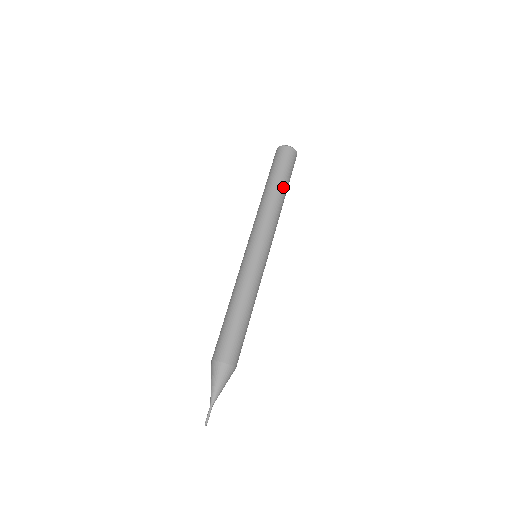
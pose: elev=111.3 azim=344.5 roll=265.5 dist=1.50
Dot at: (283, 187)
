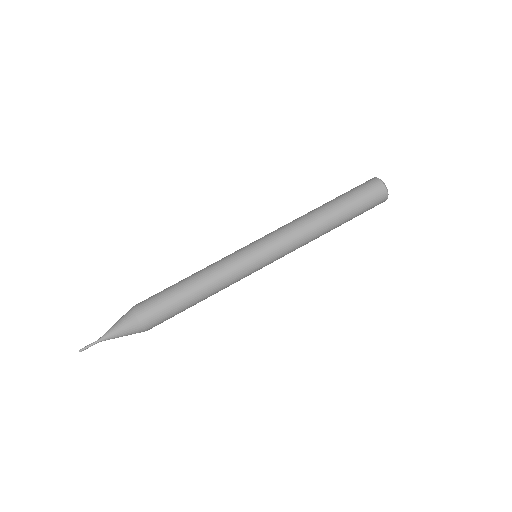
Dot at: (341, 221)
